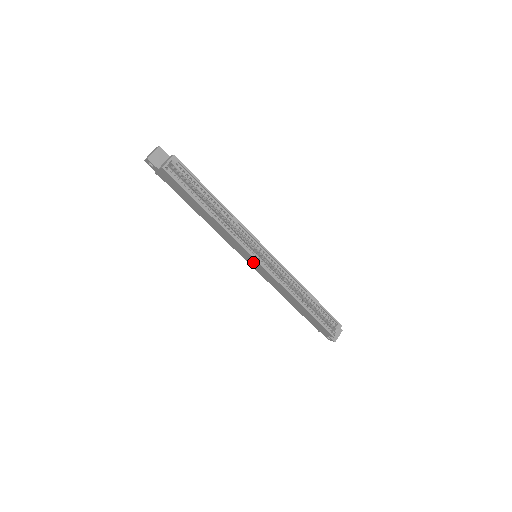
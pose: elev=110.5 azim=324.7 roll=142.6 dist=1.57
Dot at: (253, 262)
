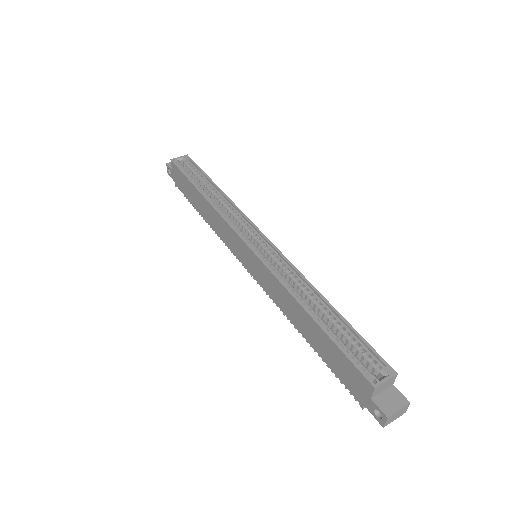
Dot at: (246, 255)
